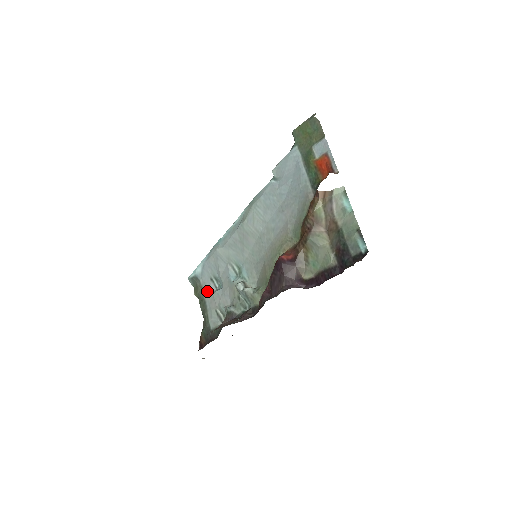
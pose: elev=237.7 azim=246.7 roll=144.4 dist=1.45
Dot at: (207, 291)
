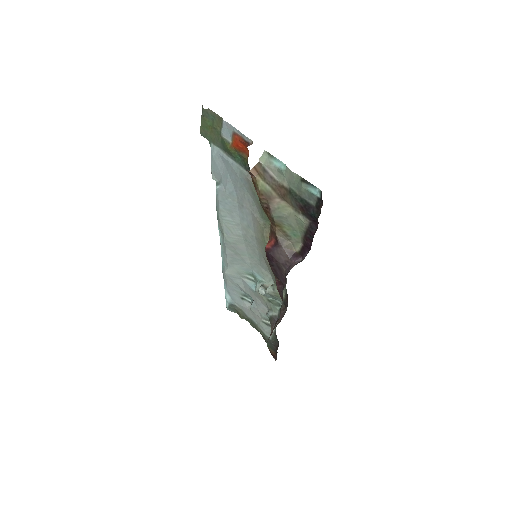
Dot at: (246, 310)
